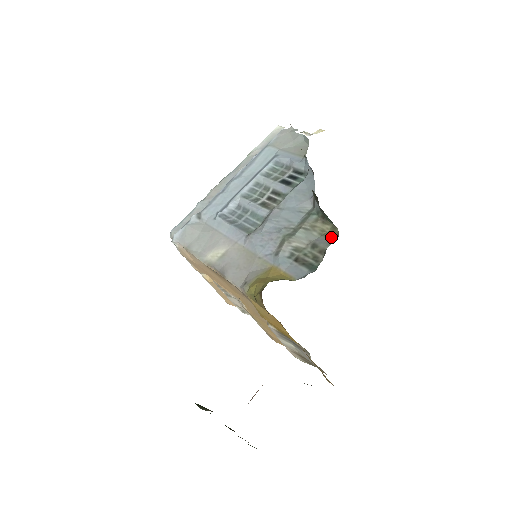
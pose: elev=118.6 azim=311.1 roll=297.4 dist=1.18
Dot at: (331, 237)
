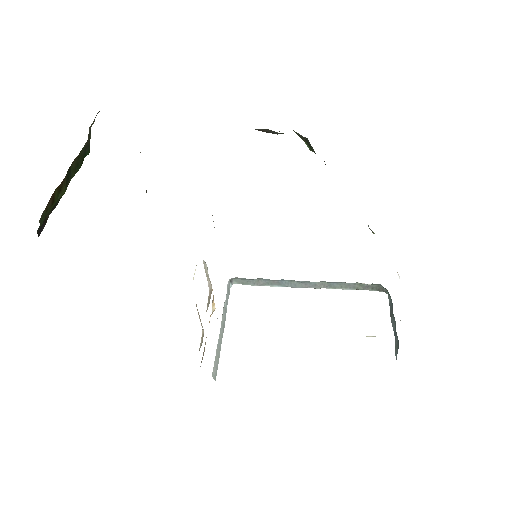
Dot at: occluded
